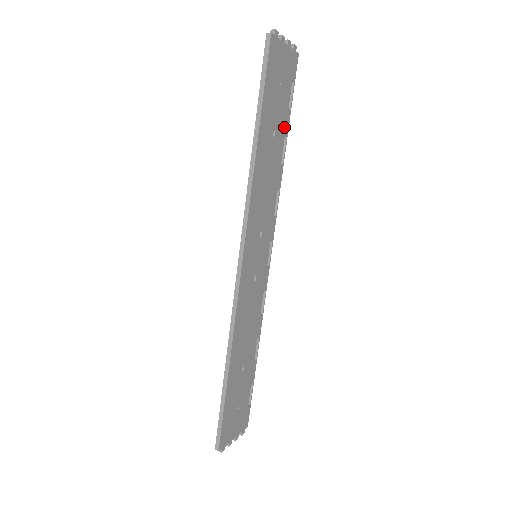
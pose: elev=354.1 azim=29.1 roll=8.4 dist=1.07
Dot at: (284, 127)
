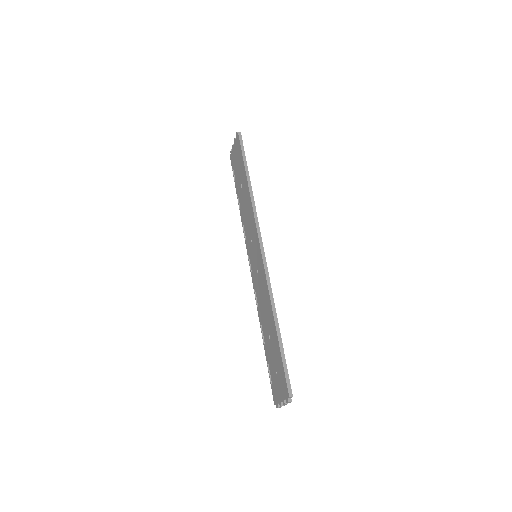
Dot at: occluded
